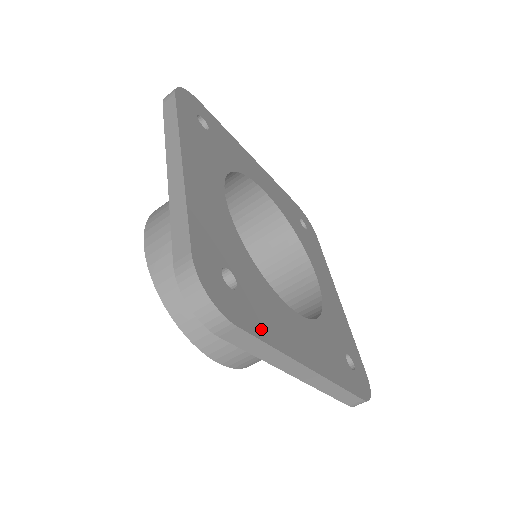
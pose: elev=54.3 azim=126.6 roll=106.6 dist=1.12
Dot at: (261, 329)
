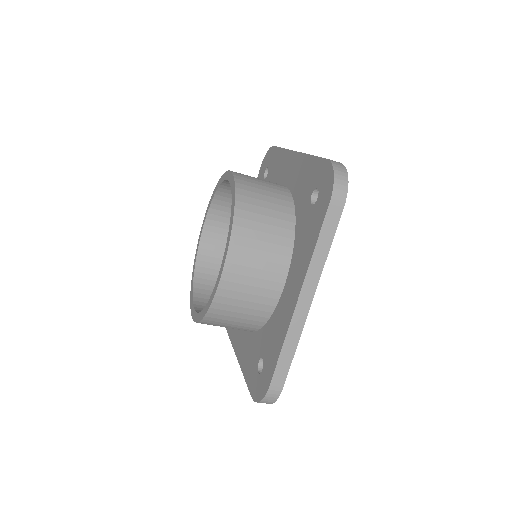
Dot at: occluded
